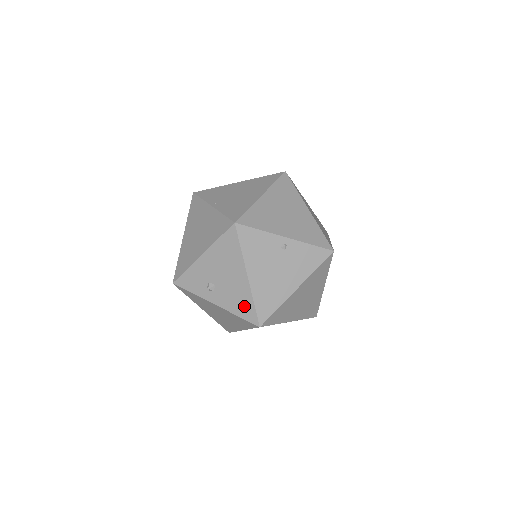
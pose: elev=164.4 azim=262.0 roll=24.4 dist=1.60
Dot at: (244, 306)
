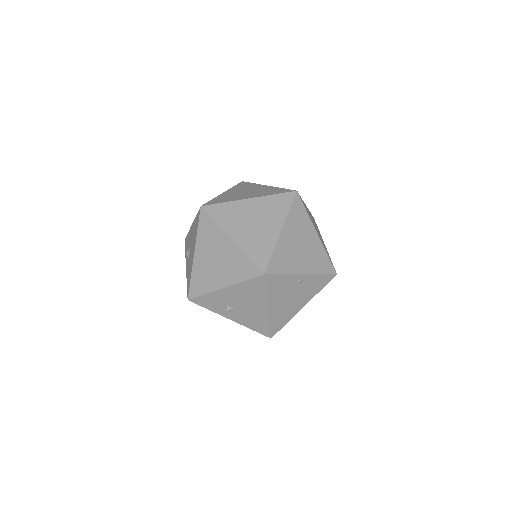
Dot at: (259, 325)
